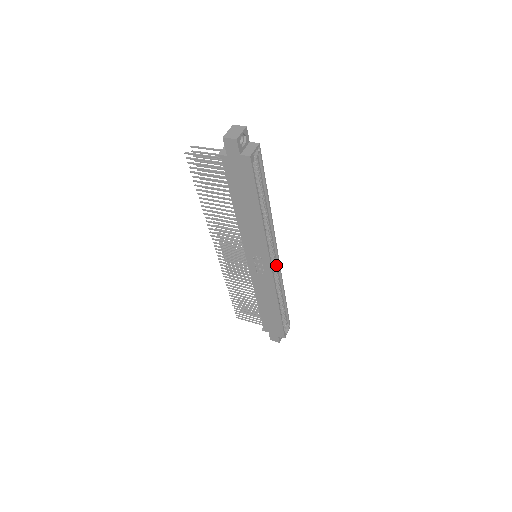
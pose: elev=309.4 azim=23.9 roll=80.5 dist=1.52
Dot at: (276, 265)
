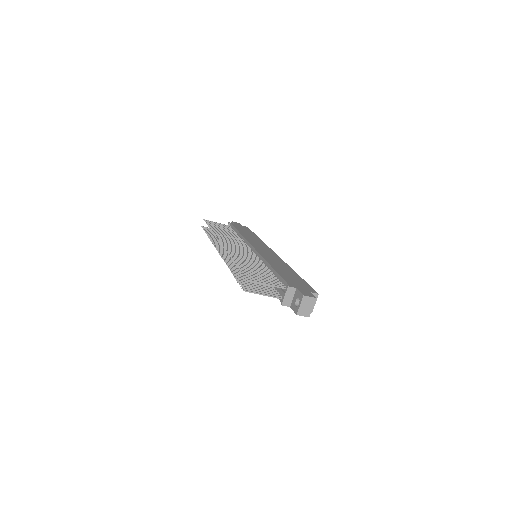
Dot at: occluded
